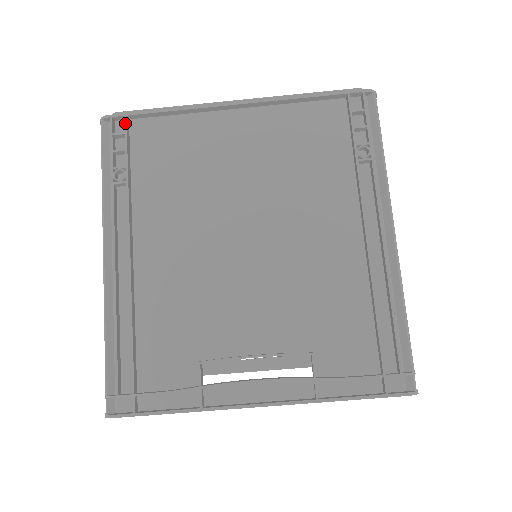
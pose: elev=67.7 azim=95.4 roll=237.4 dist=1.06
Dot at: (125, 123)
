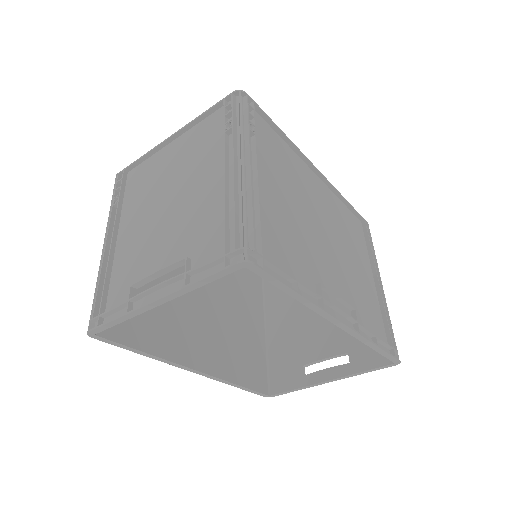
Dot at: (123, 174)
